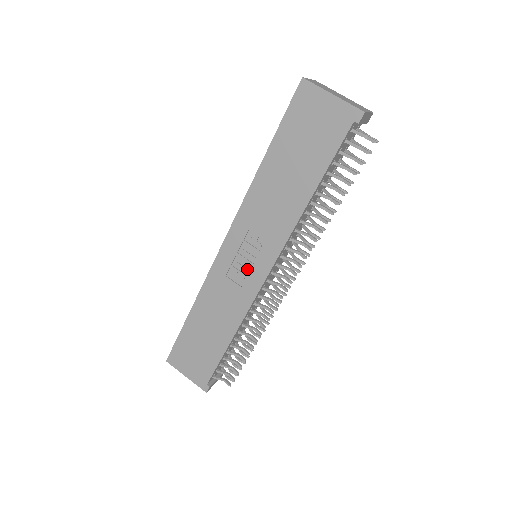
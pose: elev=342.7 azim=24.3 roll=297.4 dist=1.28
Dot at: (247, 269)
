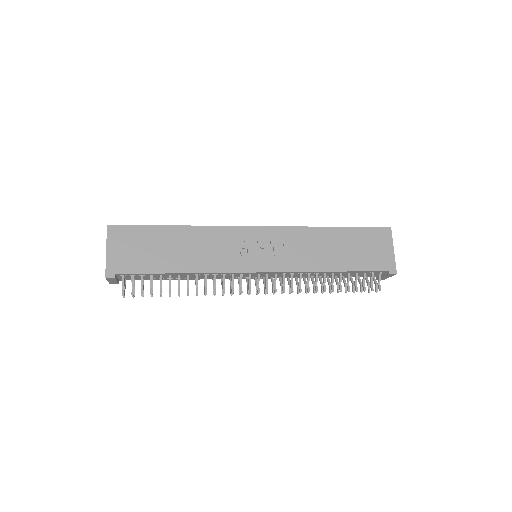
Dot at: (252, 254)
